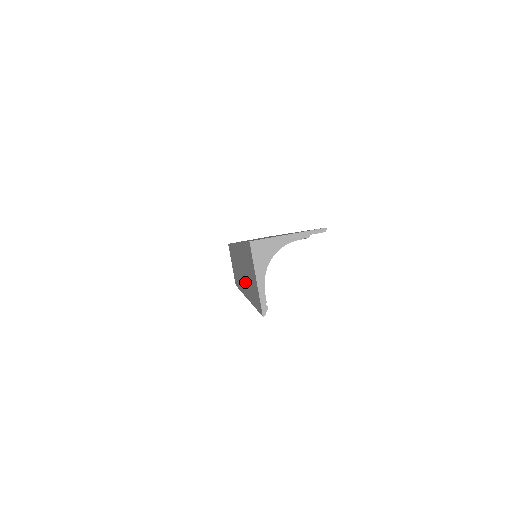
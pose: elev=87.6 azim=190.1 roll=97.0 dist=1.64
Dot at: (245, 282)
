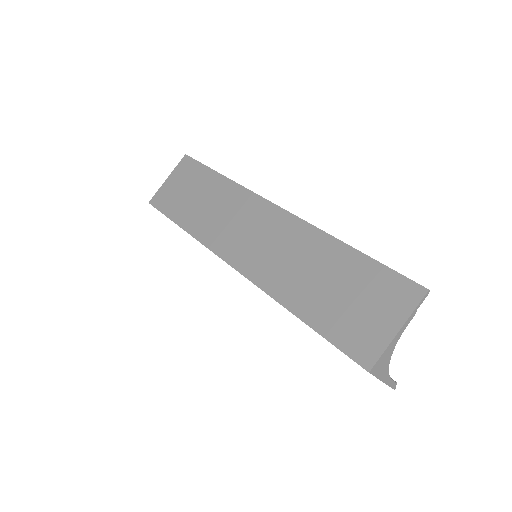
Dot at: occluded
